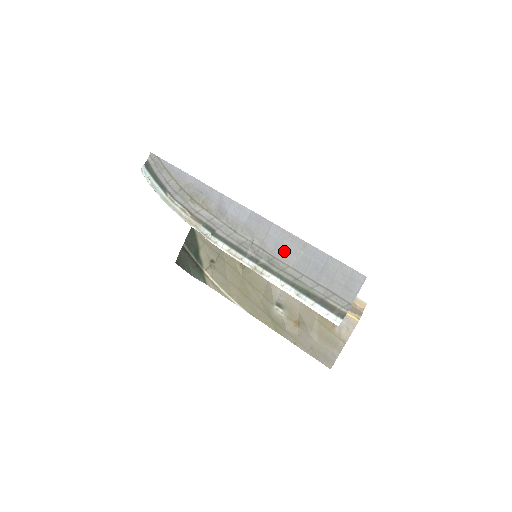
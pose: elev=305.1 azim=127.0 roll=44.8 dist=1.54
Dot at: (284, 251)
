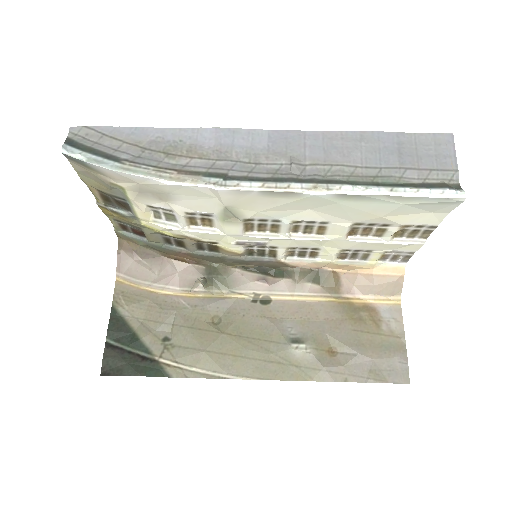
Dot at: (340, 153)
